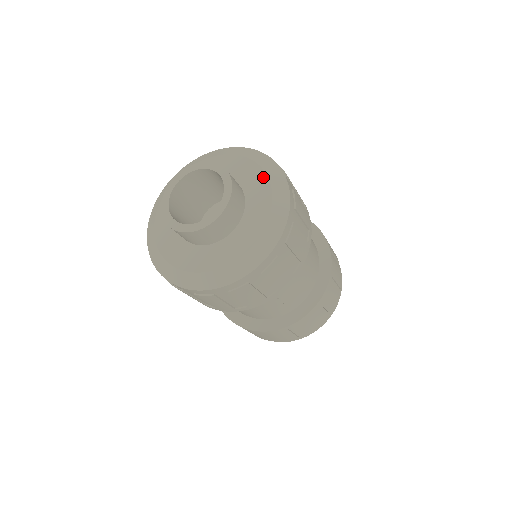
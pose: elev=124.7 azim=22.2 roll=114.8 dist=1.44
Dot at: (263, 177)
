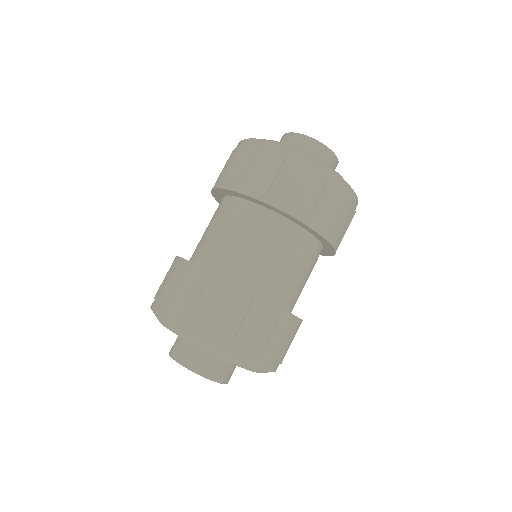
Dot at: occluded
